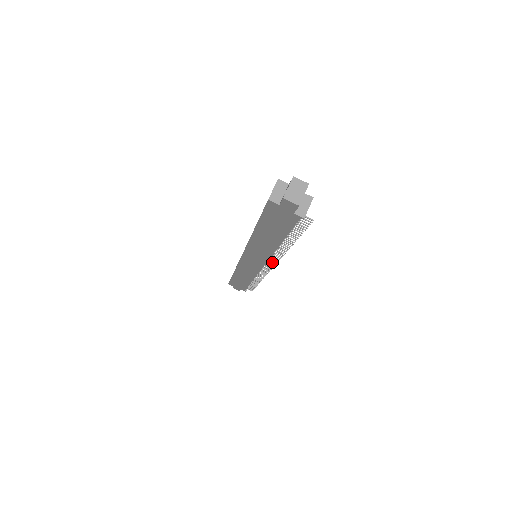
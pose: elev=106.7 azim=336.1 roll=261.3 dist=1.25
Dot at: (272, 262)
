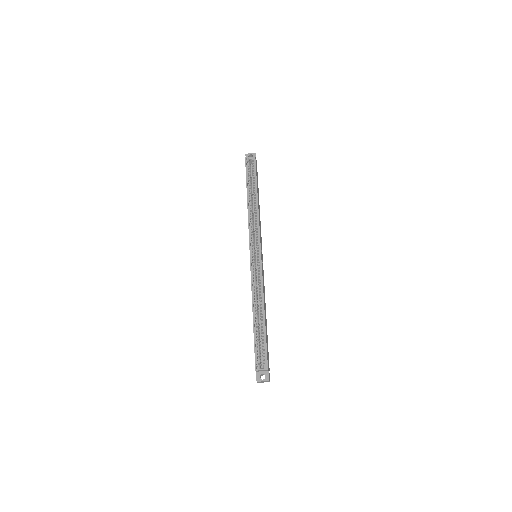
Dot at: occluded
